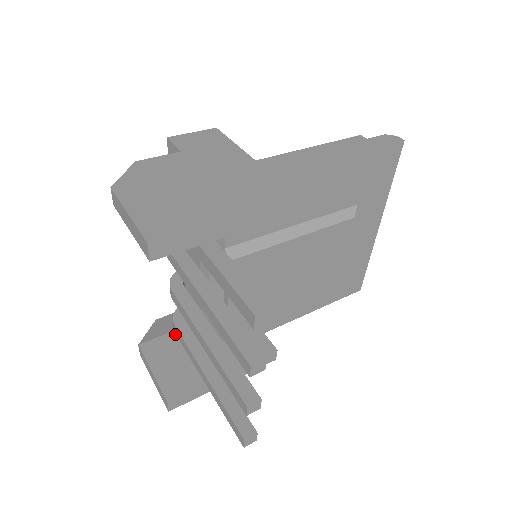
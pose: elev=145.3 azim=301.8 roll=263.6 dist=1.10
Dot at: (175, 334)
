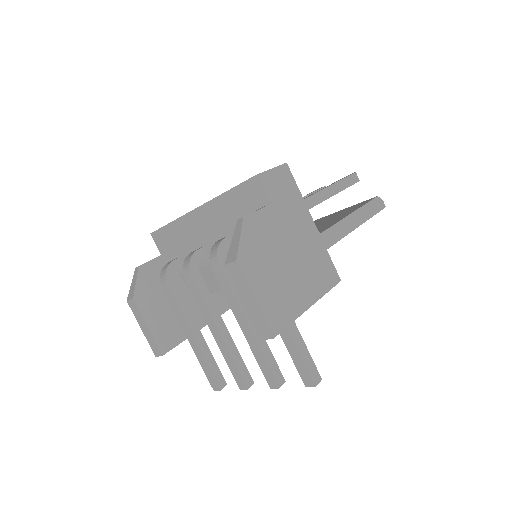
Dot at: (161, 288)
